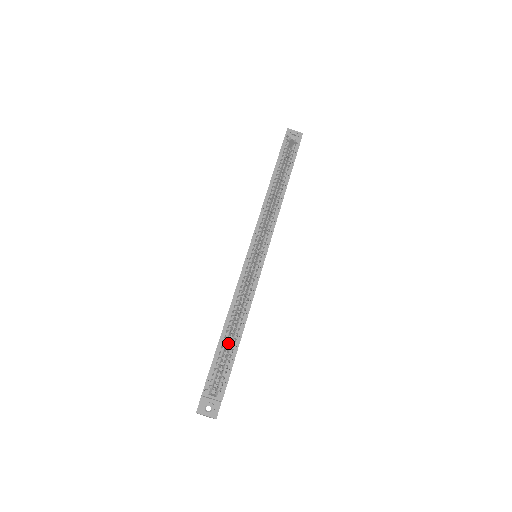
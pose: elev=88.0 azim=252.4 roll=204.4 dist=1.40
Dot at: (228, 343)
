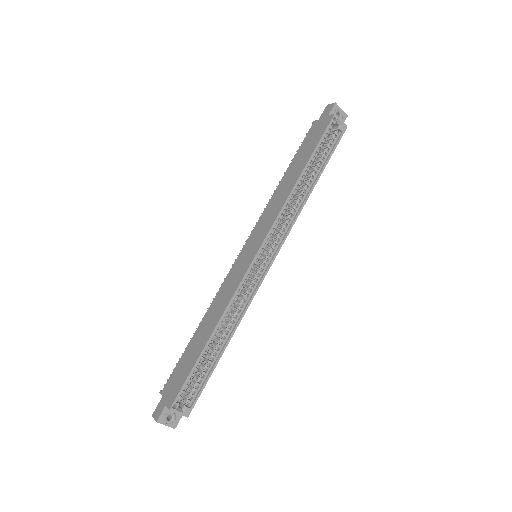
Dot at: occluded
